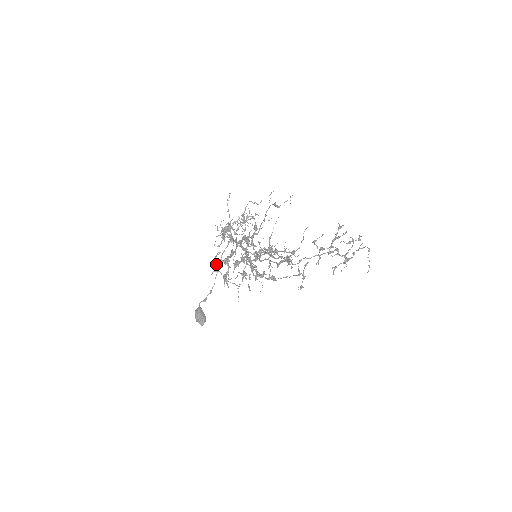
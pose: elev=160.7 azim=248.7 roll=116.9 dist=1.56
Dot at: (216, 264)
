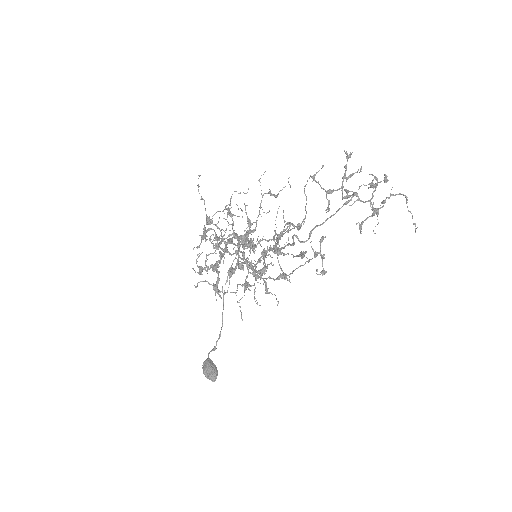
Dot at: (199, 272)
